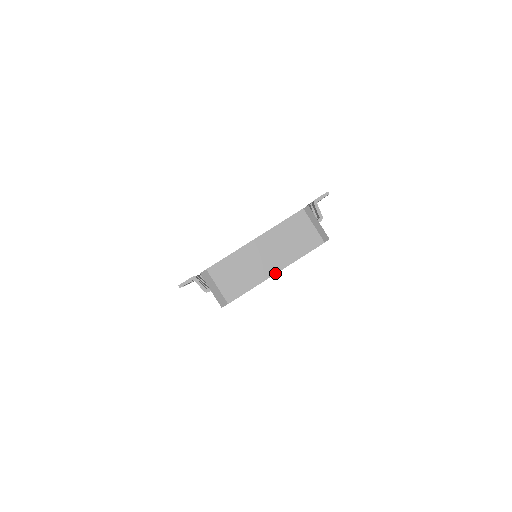
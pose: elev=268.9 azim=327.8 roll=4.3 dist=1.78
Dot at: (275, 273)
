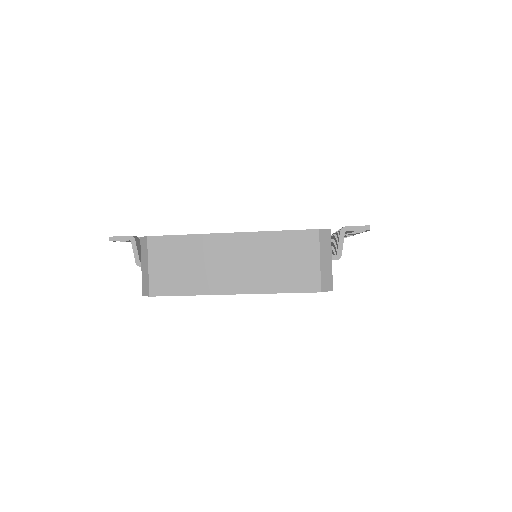
Dot at: (231, 293)
